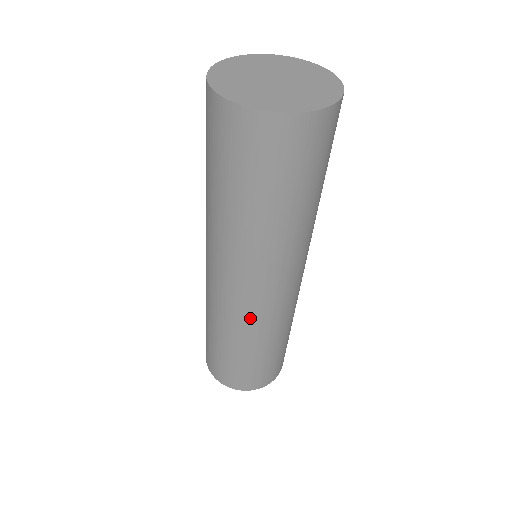
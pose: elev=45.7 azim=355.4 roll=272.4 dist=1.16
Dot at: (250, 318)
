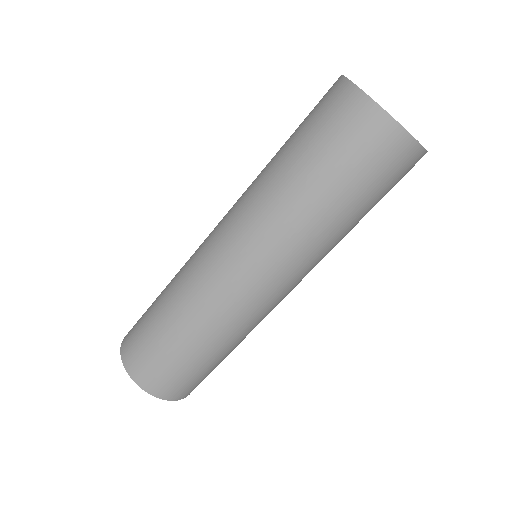
Dot at: (202, 278)
